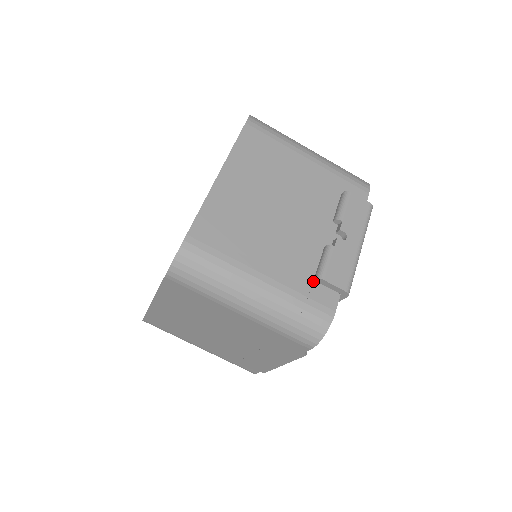
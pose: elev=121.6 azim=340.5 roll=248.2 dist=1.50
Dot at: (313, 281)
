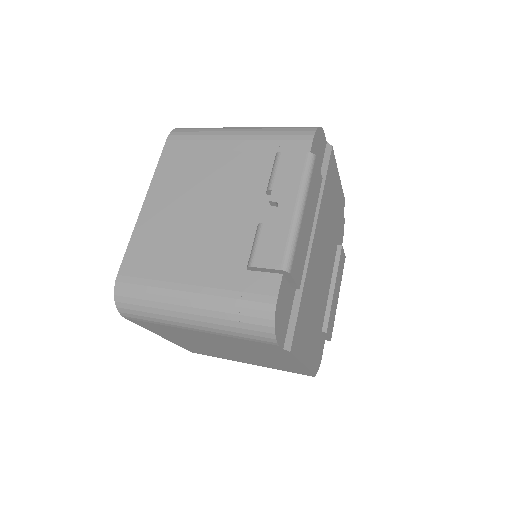
Dot at: (247, 271)
